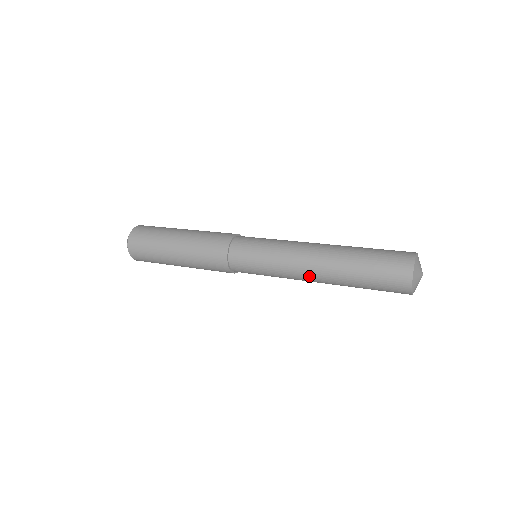
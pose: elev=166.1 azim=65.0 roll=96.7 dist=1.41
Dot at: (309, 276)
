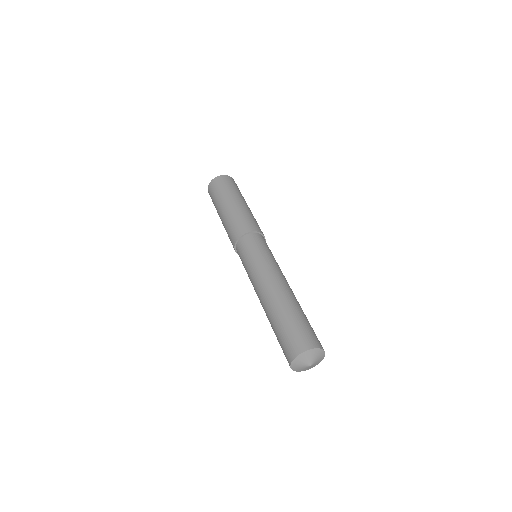
Dot at: occluded
